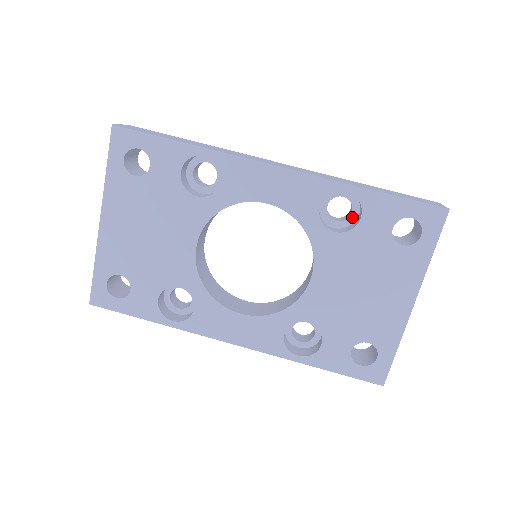
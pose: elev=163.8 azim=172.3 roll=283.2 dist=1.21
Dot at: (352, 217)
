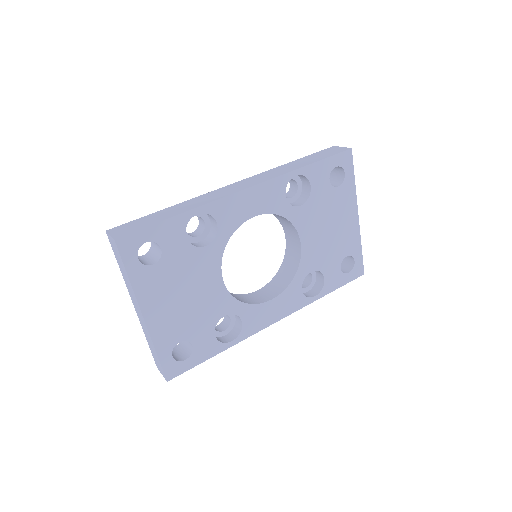
Dot at: (299, 189)
